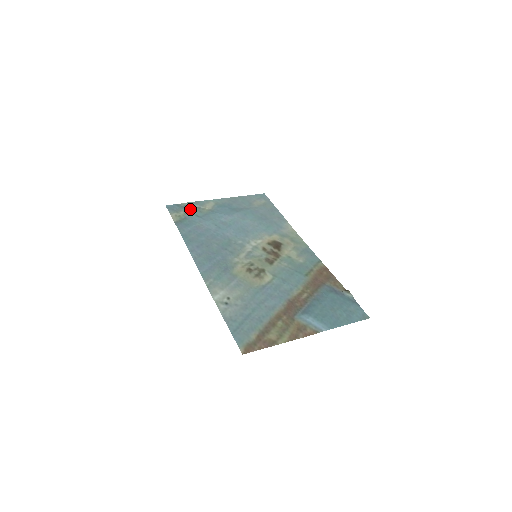
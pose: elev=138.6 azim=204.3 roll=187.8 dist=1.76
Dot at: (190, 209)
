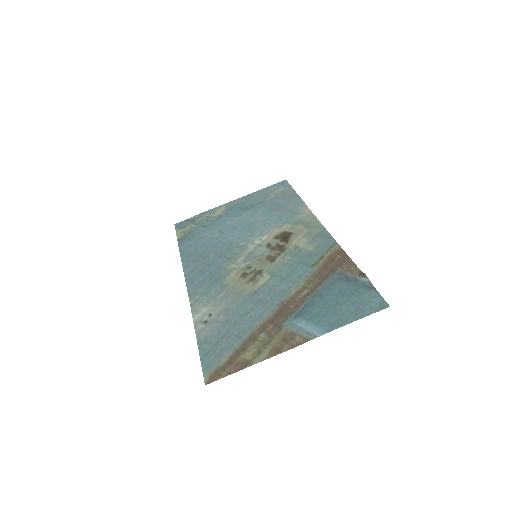
Dot at: (198, 221)
